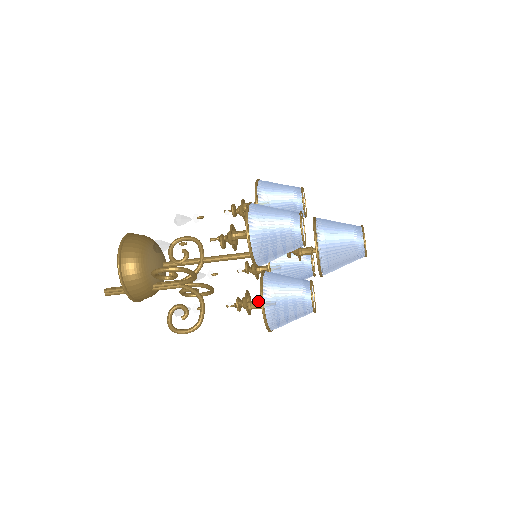
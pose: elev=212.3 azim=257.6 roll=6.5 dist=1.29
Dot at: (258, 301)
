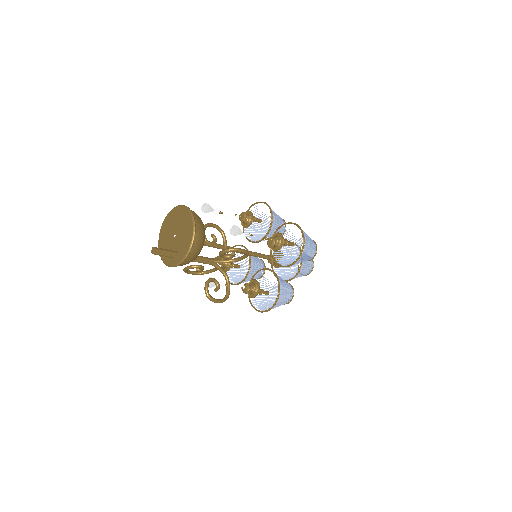
Dot at: (261, 289)
